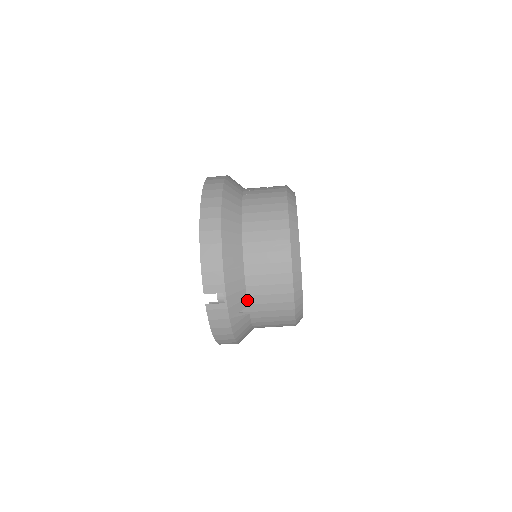
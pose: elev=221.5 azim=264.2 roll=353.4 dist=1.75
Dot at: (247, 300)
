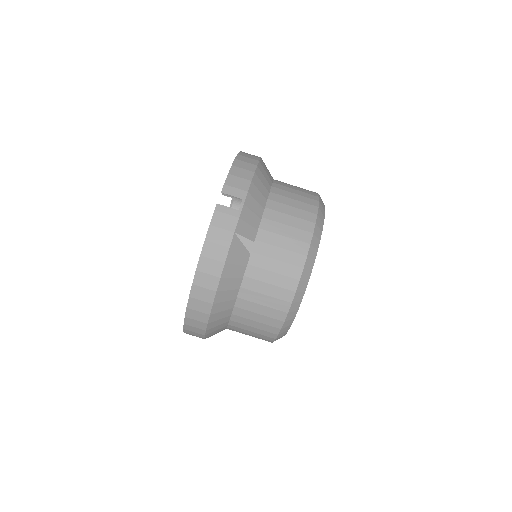
Dot at: (257, 234)
